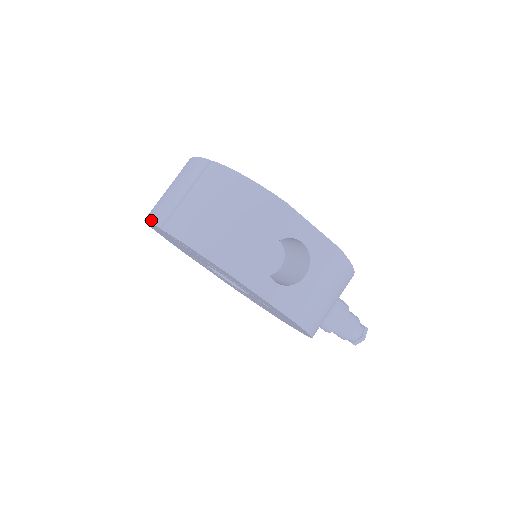
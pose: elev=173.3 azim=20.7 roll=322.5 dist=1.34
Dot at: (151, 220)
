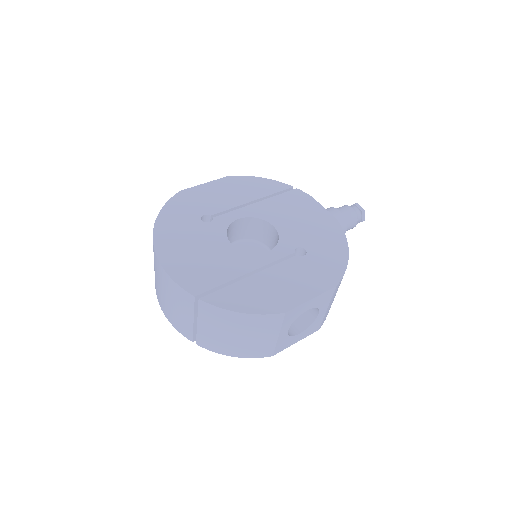
Dot at: (177, 329)
